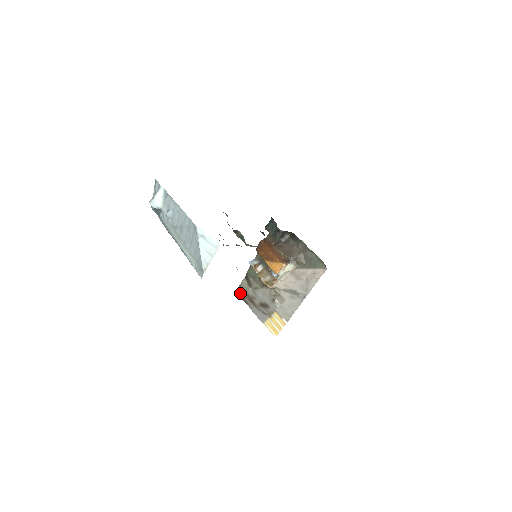
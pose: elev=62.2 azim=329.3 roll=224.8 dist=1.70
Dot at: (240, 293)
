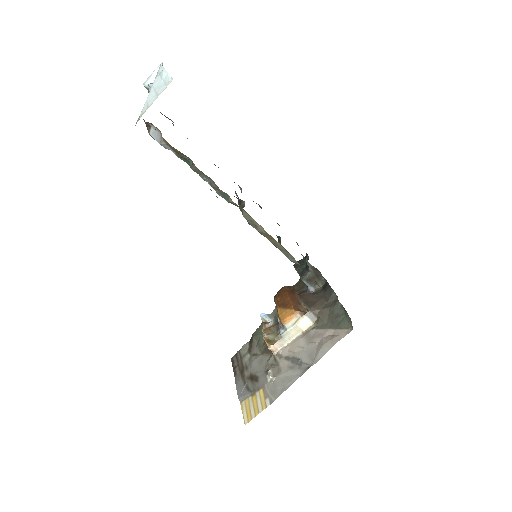
Dot at: (234, 360)
